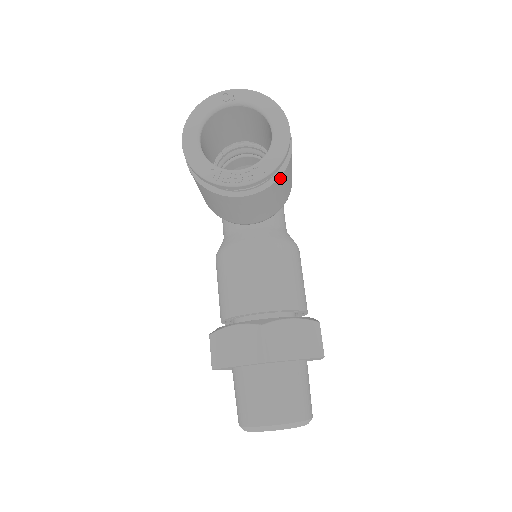
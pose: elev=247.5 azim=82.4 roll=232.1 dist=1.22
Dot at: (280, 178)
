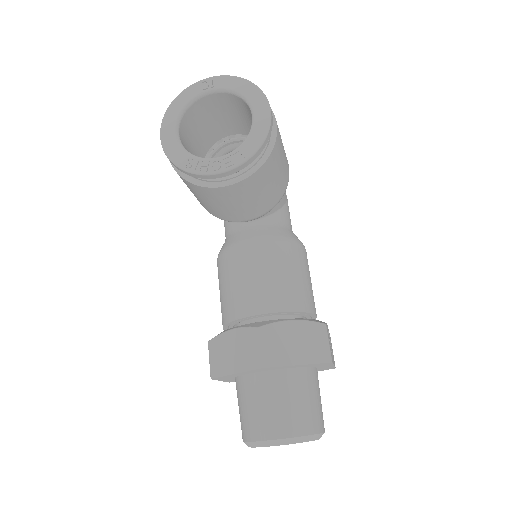
Dot at: (265, 164)
